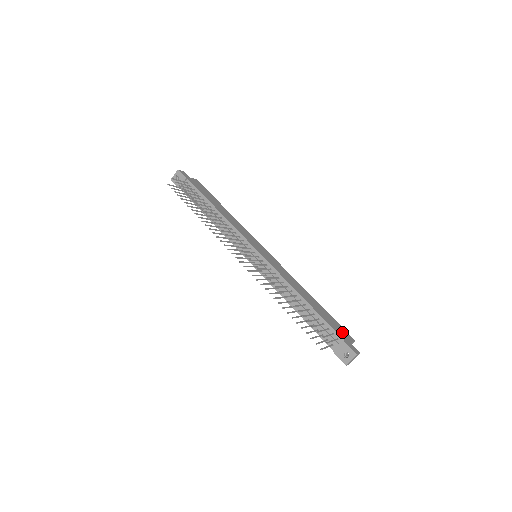
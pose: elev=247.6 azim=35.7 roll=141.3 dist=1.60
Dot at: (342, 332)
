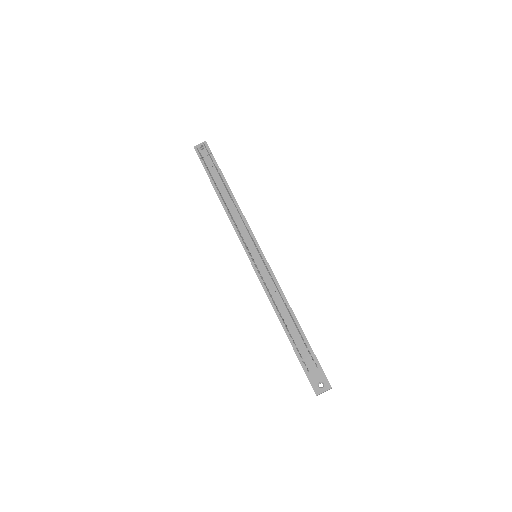
Dot at: occluded
